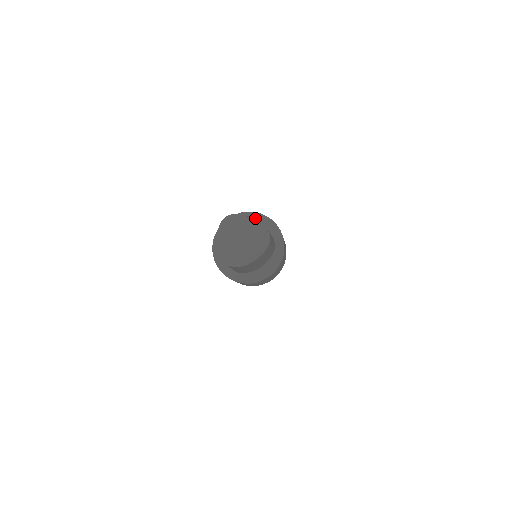
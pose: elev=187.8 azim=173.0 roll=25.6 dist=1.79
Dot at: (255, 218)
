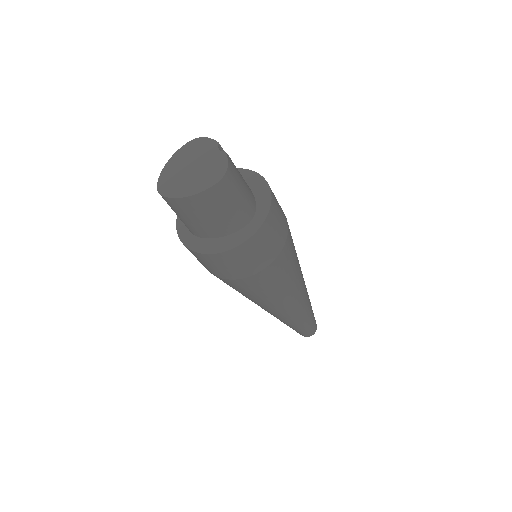
Dot at: (253, 180)
